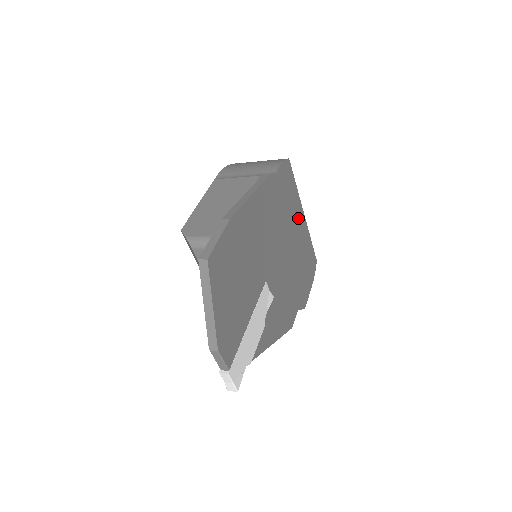
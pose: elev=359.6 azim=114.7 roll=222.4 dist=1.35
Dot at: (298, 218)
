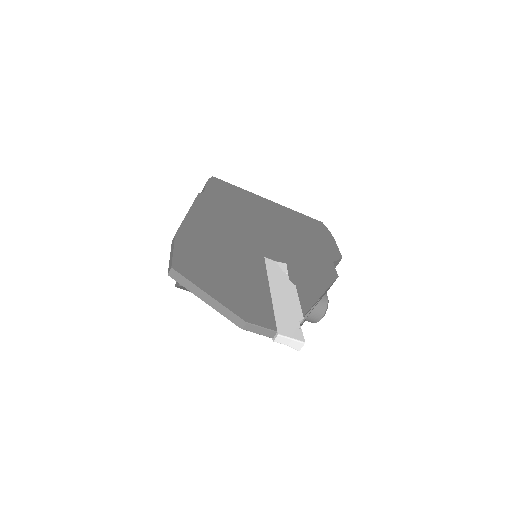
Dot at: (265, 205)
